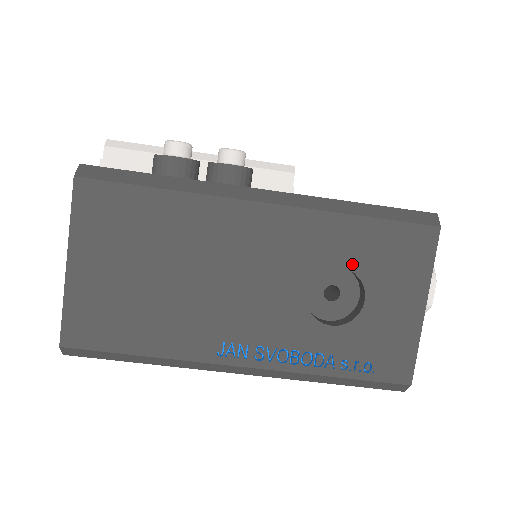
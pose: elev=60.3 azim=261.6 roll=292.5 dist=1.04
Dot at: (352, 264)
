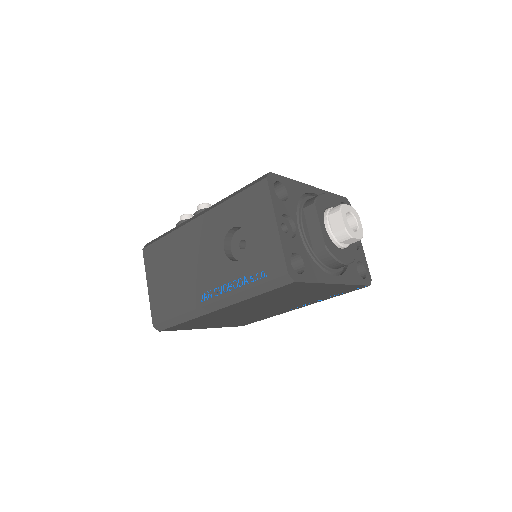
Dot at: (237, 223)
